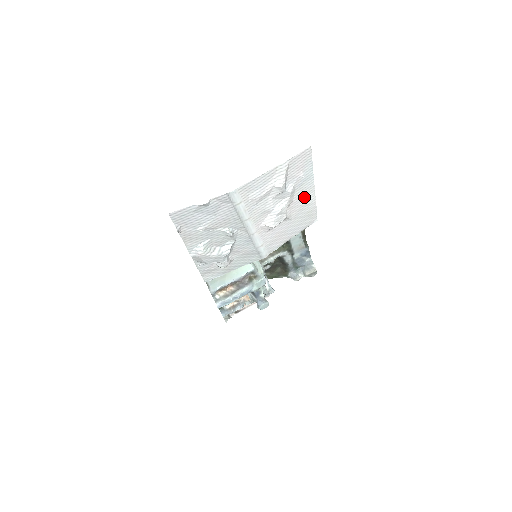
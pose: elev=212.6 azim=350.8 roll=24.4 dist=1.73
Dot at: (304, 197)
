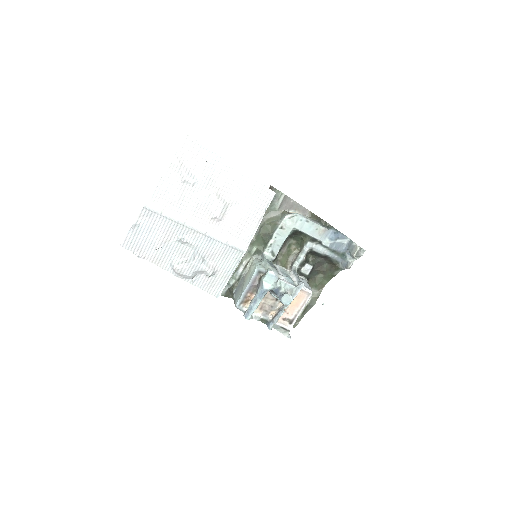
Dot at: (230, 178)
